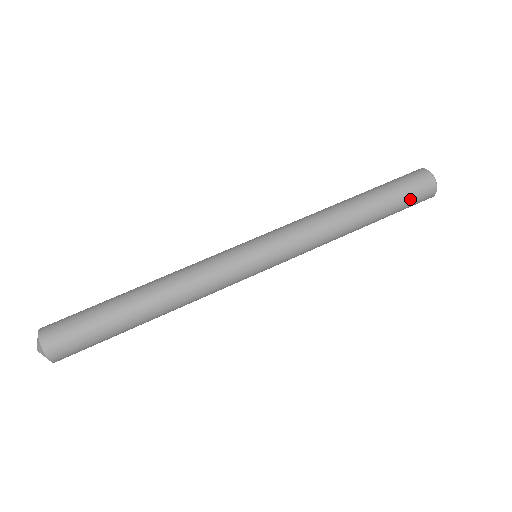
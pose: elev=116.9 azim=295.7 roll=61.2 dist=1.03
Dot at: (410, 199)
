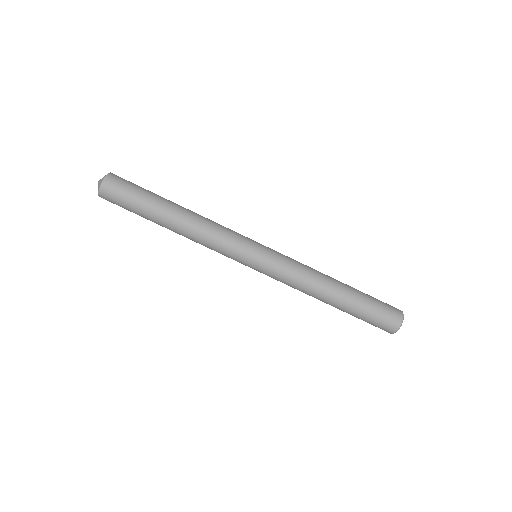
Dot at: occluded
